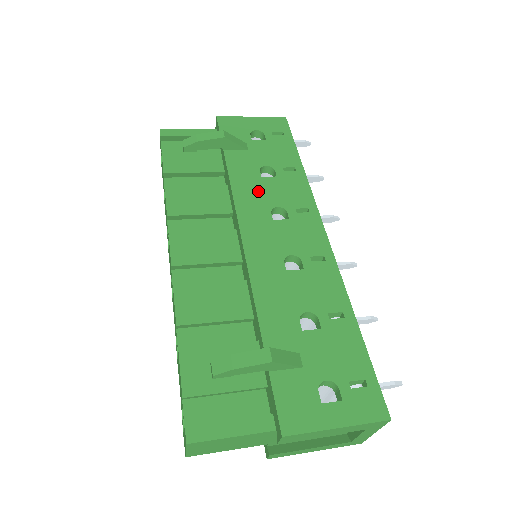
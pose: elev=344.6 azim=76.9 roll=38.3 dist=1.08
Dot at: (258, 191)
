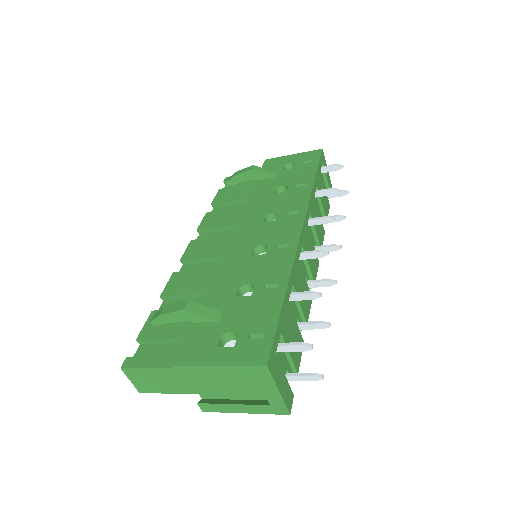
Dot at: (264, 204)
